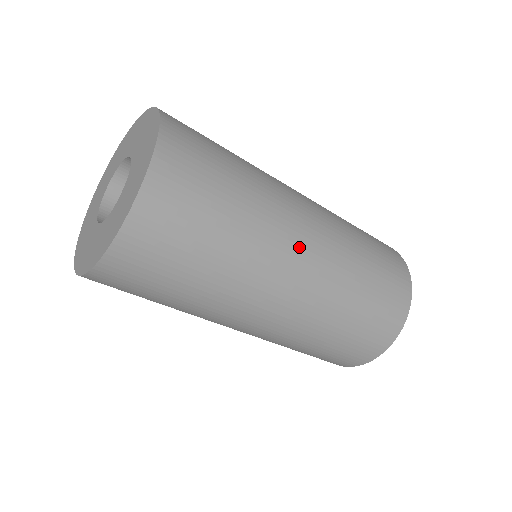
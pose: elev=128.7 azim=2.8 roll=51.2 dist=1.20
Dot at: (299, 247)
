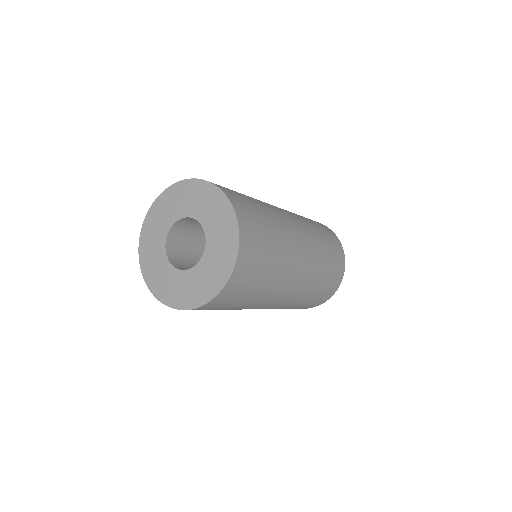
Dot at: (295, 280)
